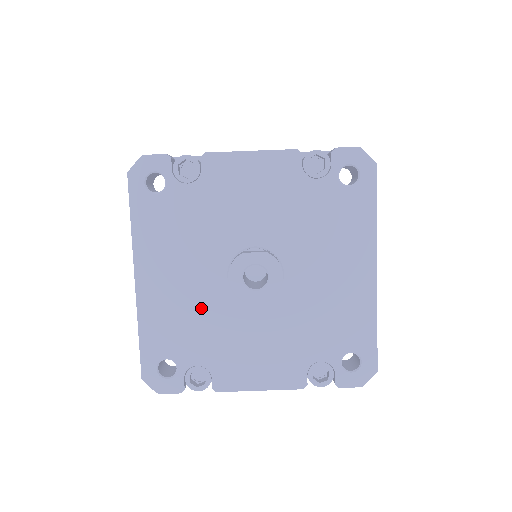
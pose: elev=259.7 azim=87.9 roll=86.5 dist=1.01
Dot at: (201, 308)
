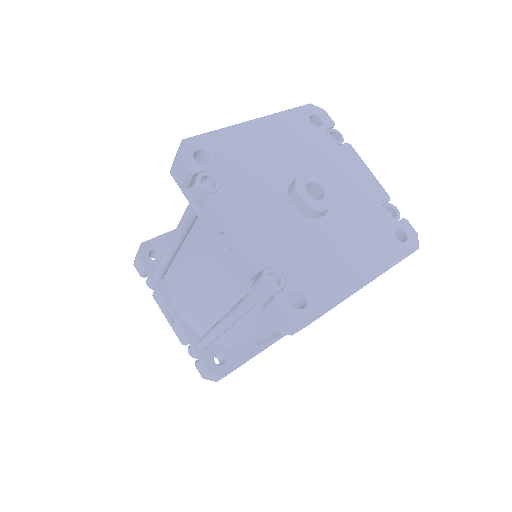
Dot at: (263, 168)
